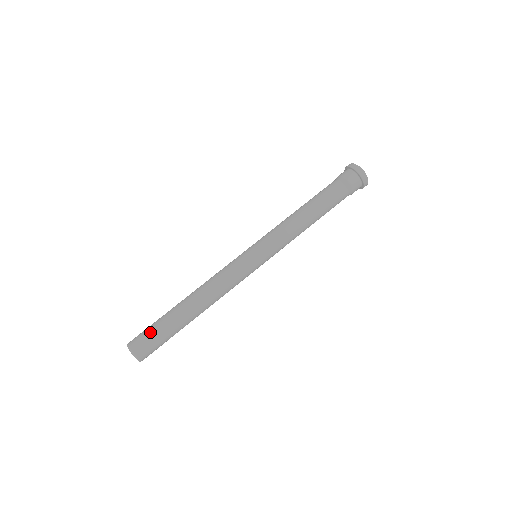
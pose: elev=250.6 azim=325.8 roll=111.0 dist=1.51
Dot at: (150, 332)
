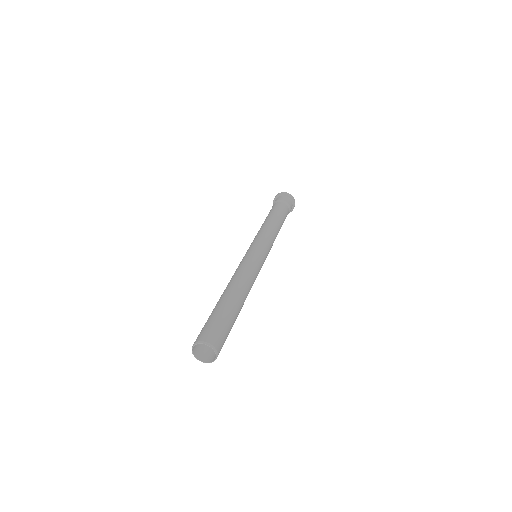
Dot at: (227, 331)
